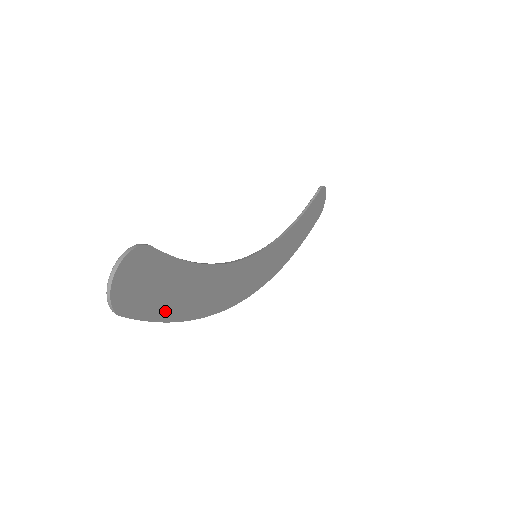
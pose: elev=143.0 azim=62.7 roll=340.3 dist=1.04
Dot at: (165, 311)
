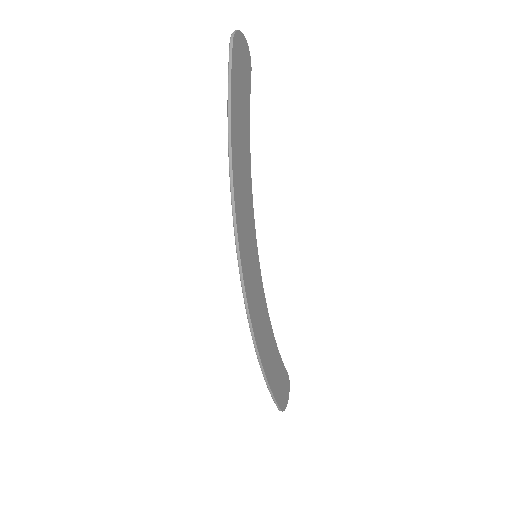
Dot at: (234, 98)
